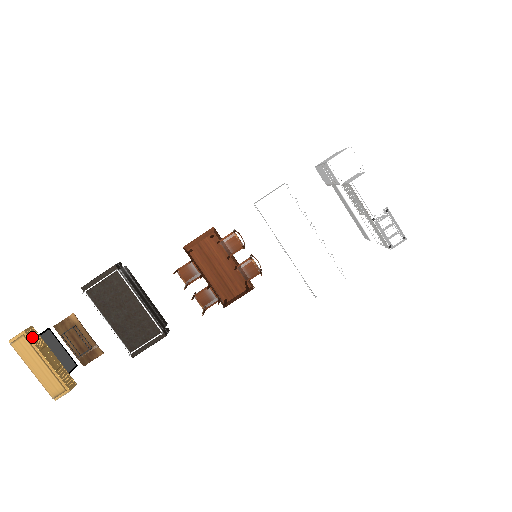
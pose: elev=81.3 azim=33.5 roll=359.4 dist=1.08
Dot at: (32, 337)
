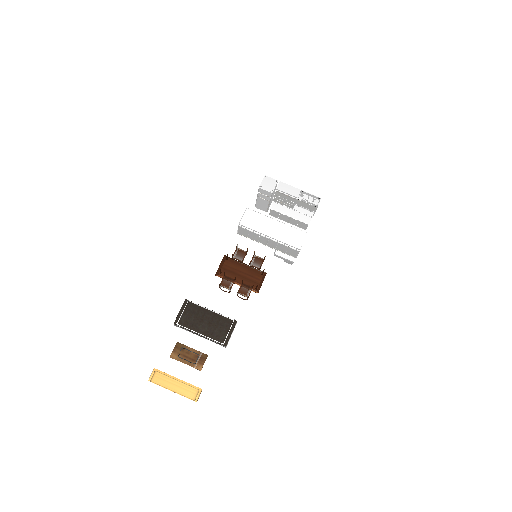
Dot at: occluded
